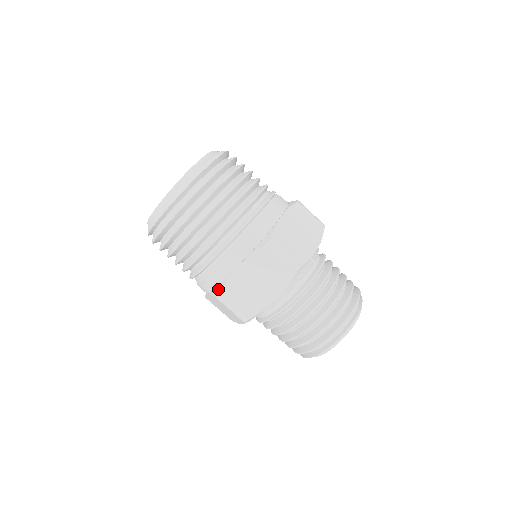
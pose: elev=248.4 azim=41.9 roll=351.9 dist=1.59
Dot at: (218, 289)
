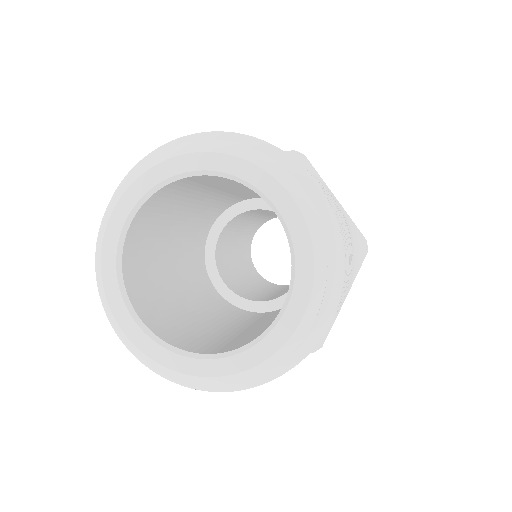
Dot at: occluded
